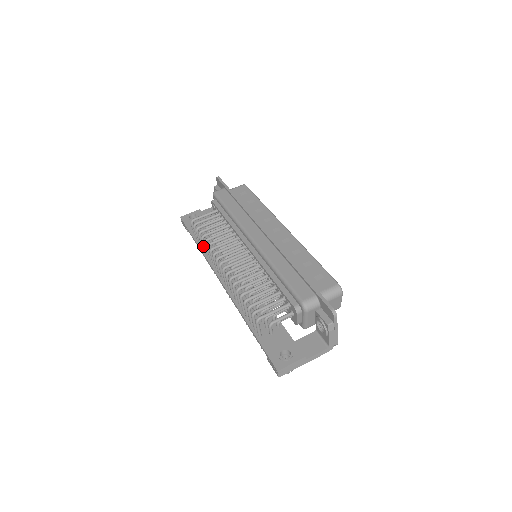
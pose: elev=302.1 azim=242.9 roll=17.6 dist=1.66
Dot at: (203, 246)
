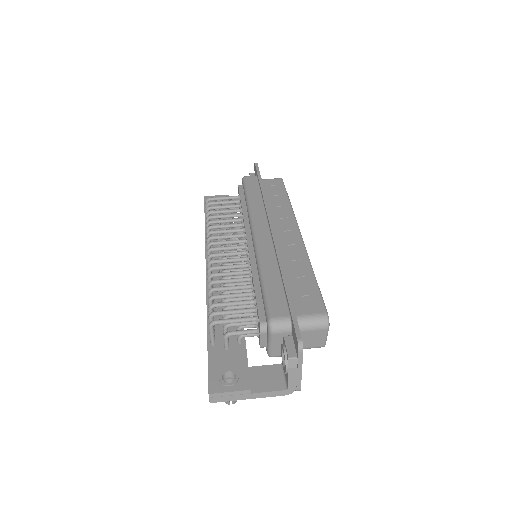
Dot at: occluded
